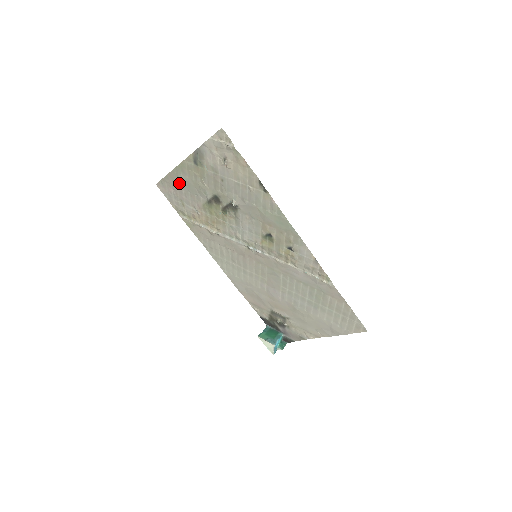
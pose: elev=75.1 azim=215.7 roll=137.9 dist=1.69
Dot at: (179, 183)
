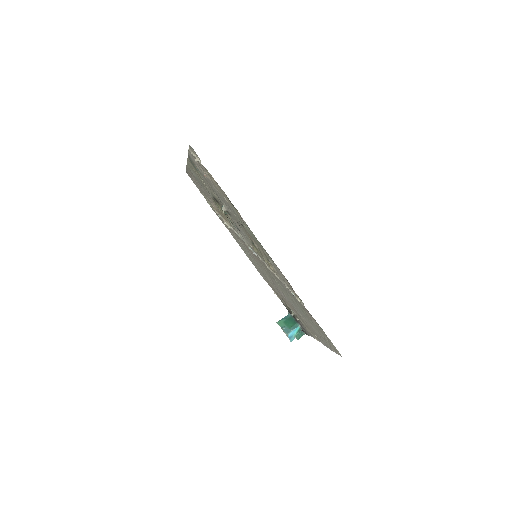
Dot at: (194, 177)
